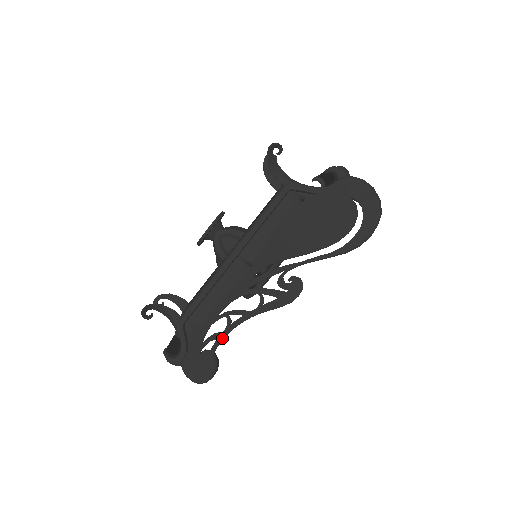
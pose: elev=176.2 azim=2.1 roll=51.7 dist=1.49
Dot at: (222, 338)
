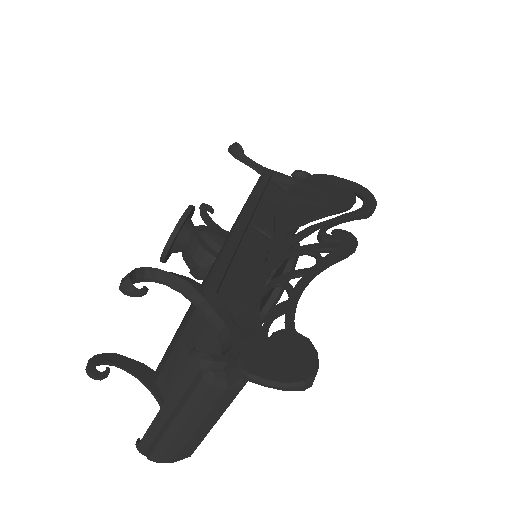
Dot at: (293, 306)
